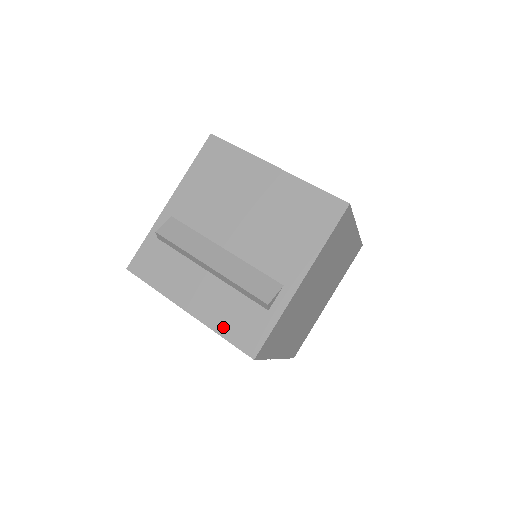
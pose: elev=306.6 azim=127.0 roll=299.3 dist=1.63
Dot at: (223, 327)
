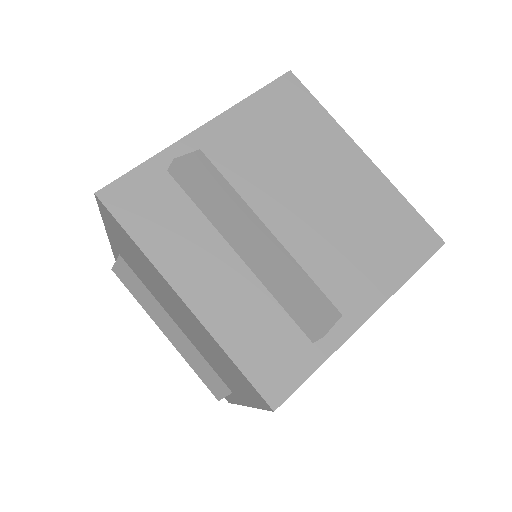
Dot at: occluded
